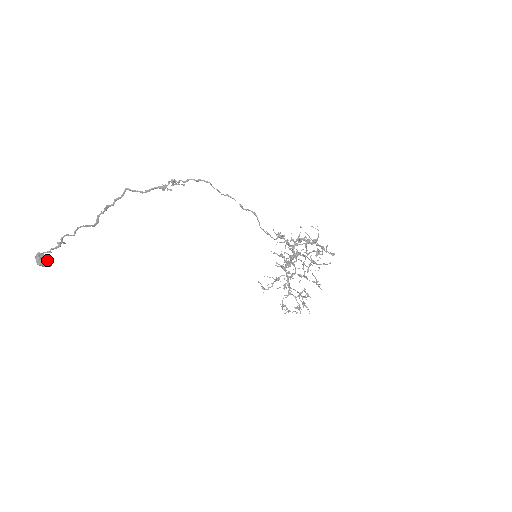
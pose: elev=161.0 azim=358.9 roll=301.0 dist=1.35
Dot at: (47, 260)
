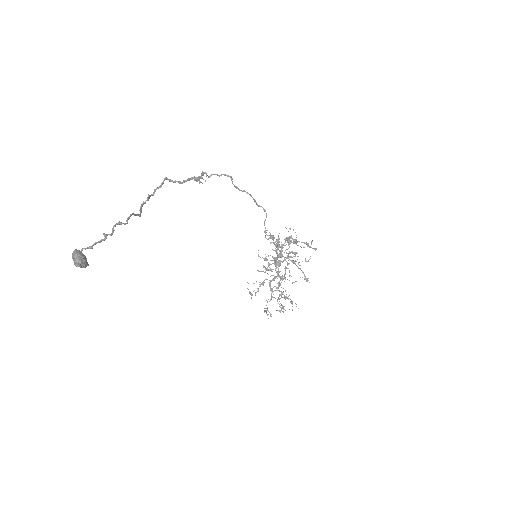
Dot at: (85, 258)
